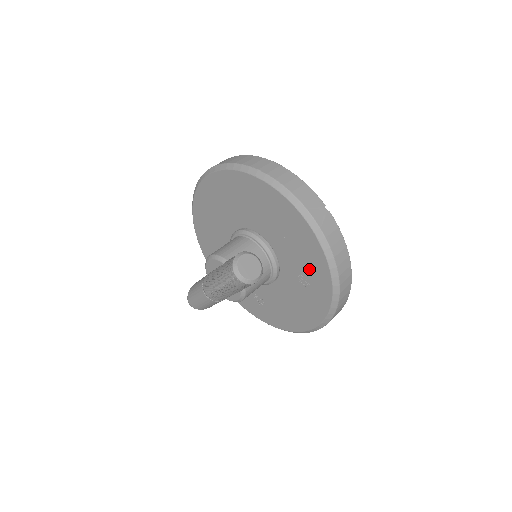
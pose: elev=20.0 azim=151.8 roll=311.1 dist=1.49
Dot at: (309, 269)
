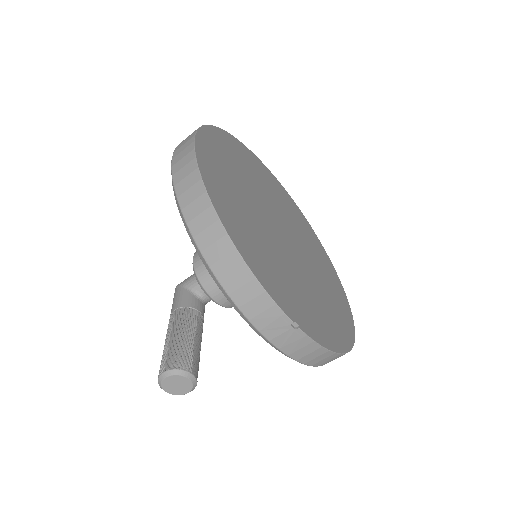
Dot at: occluded
